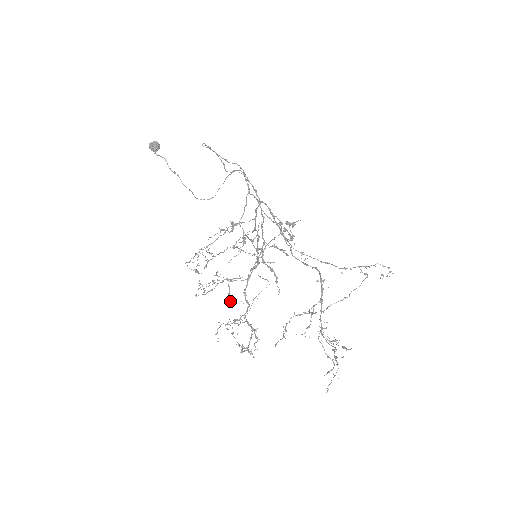
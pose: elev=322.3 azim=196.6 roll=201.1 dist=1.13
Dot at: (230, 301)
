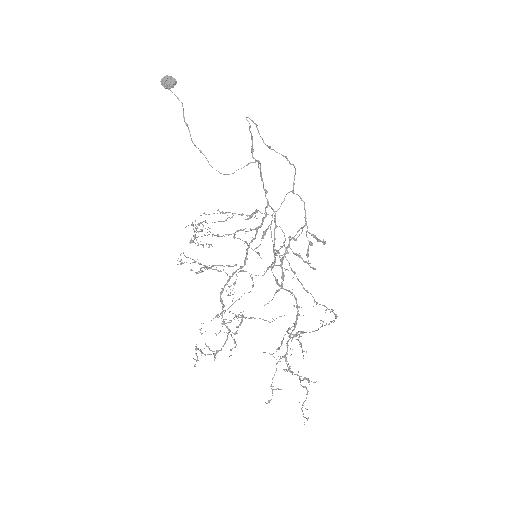
Dot at: (230, 292)
